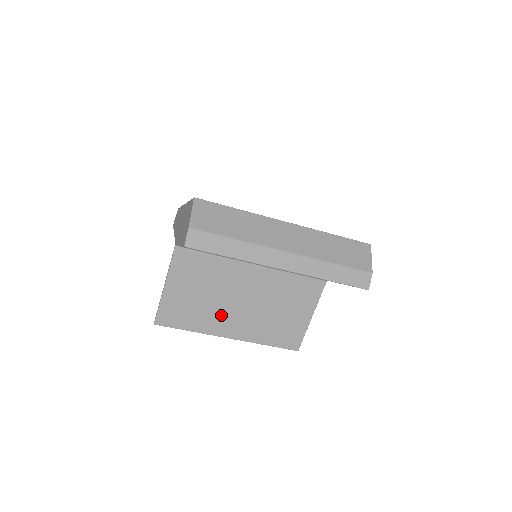
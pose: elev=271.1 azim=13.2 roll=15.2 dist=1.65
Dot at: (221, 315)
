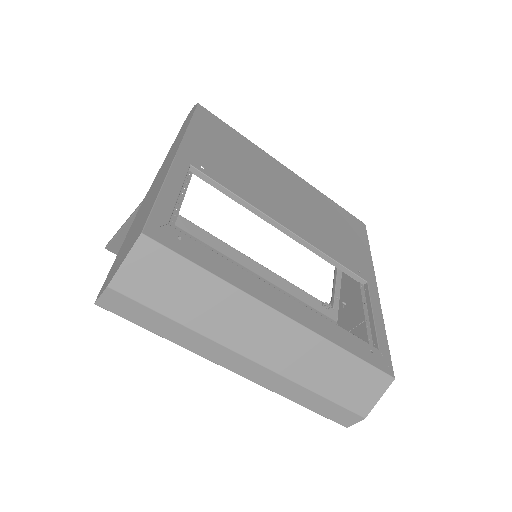
Dot at: occluded
